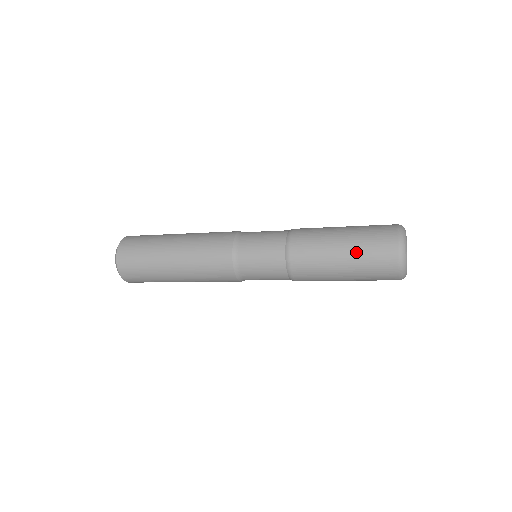
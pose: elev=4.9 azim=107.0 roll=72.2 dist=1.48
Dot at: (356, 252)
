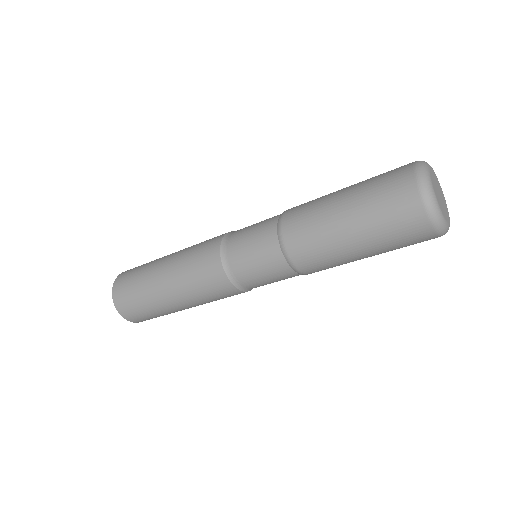
Dot at: occluded
